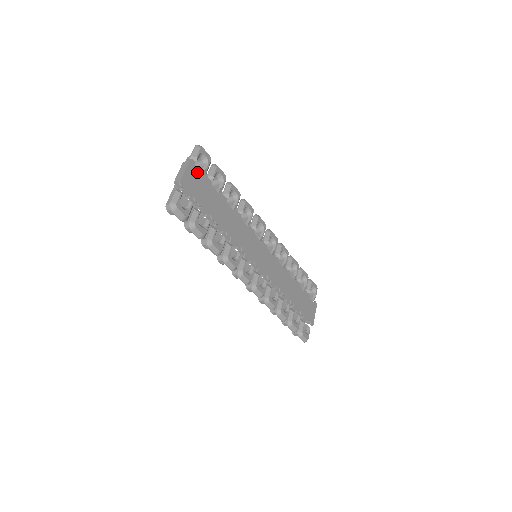
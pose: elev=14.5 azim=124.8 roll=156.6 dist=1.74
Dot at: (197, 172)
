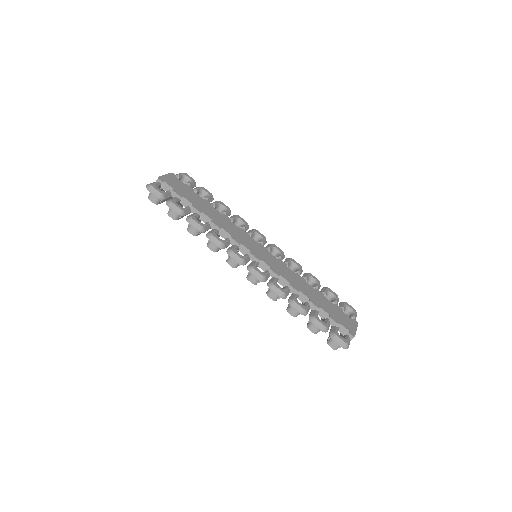
Dot at: (178, 181)
